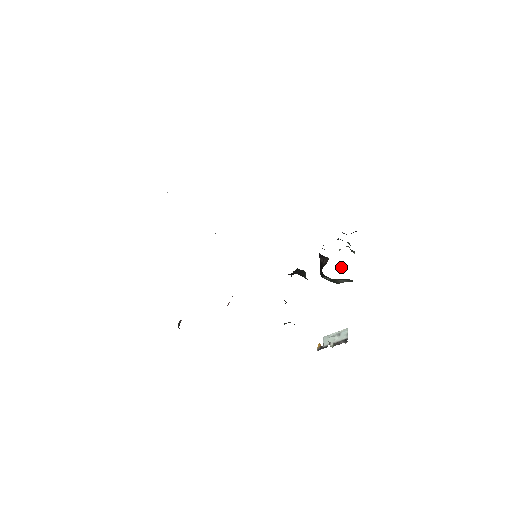
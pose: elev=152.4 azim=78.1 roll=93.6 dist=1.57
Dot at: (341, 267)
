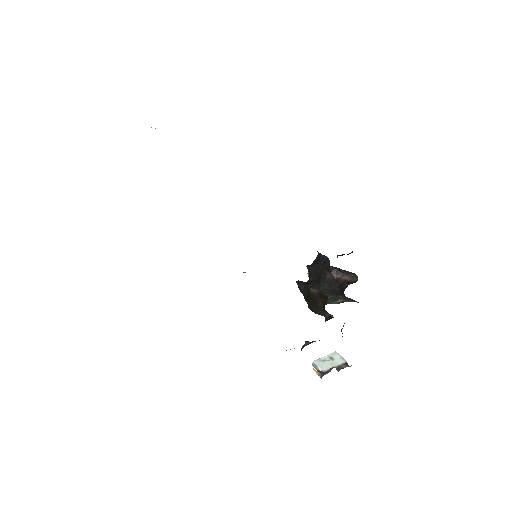
Dot at: occluded
